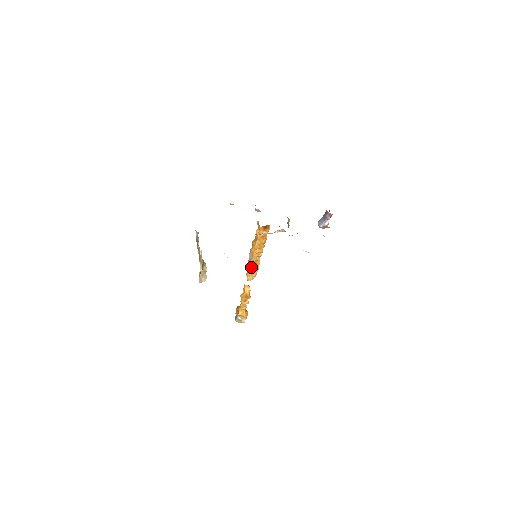
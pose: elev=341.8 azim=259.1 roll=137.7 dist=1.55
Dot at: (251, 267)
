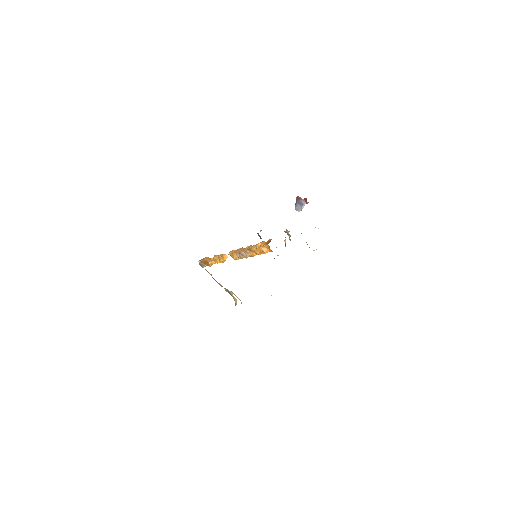
Dot at: (244, 257)
